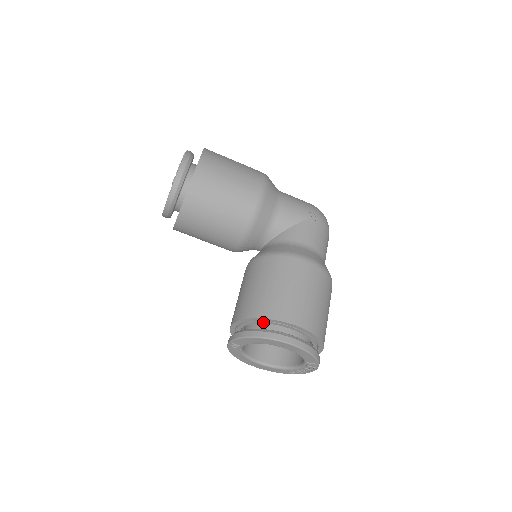
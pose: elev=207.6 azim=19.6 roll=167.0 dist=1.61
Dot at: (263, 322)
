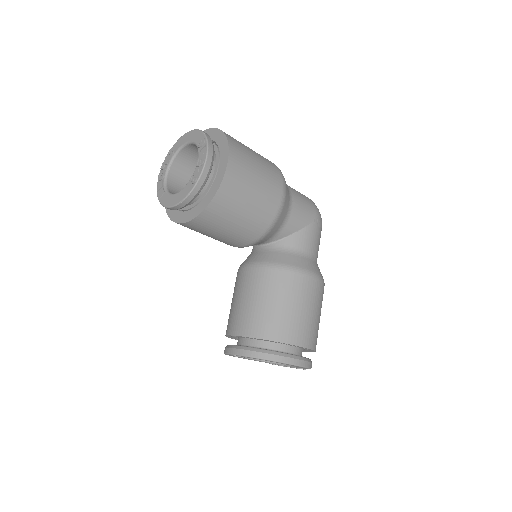
Dot at: (274, 342)
